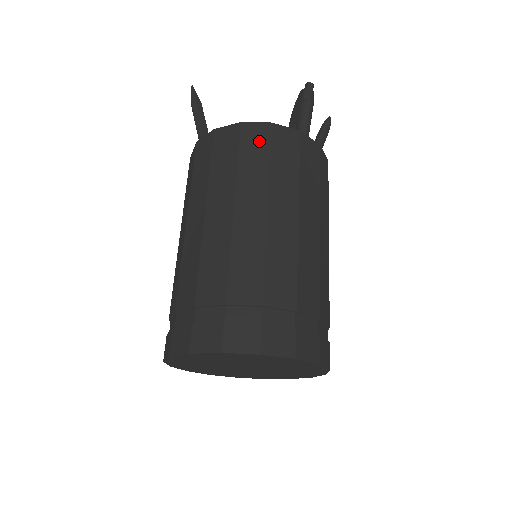
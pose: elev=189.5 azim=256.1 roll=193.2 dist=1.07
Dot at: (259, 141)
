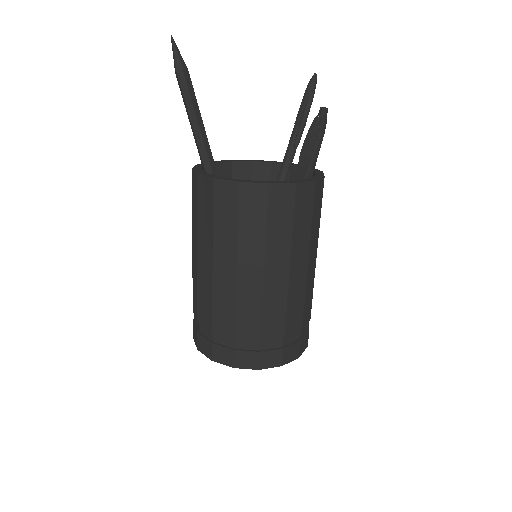
Dot at: (285, 204)
